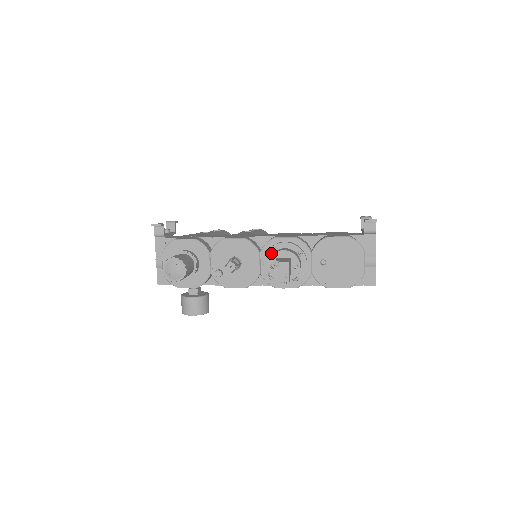
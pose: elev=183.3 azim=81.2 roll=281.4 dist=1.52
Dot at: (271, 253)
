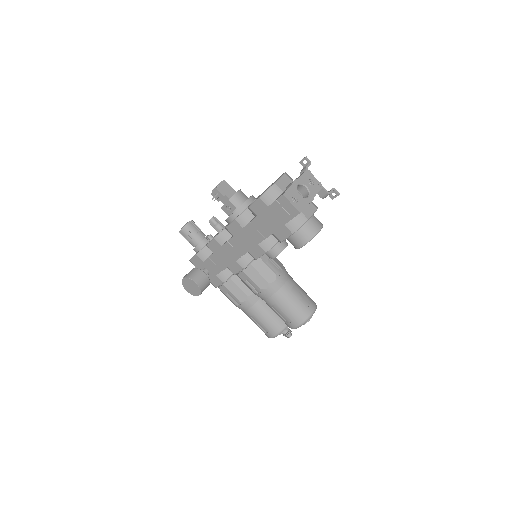
Dot at: occluded
